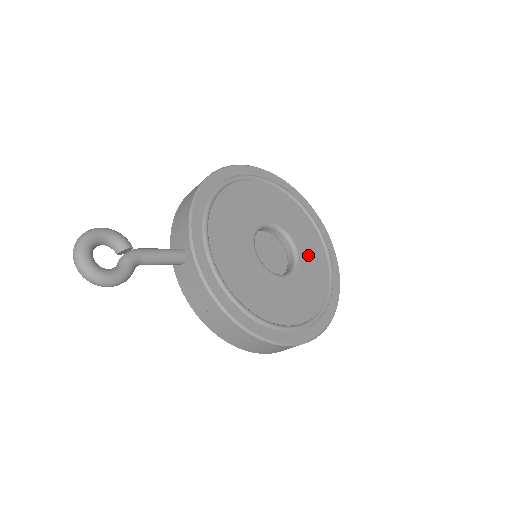
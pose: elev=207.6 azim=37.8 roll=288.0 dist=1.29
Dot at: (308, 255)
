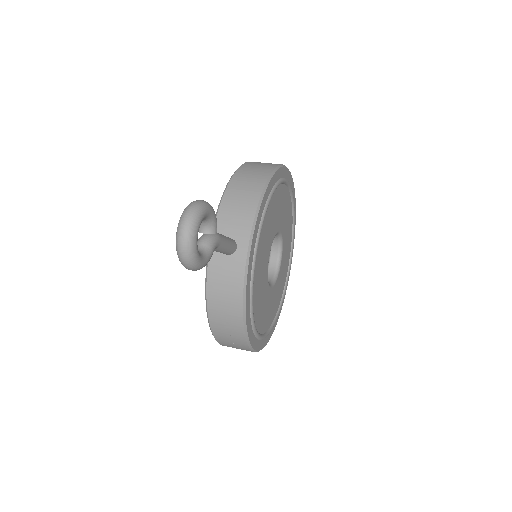
Dot at: (283, 268)
